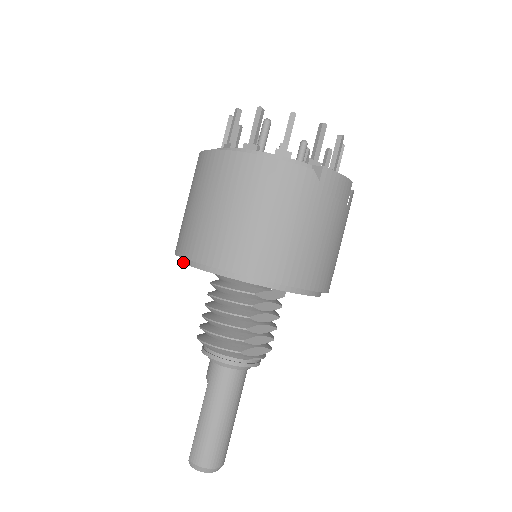
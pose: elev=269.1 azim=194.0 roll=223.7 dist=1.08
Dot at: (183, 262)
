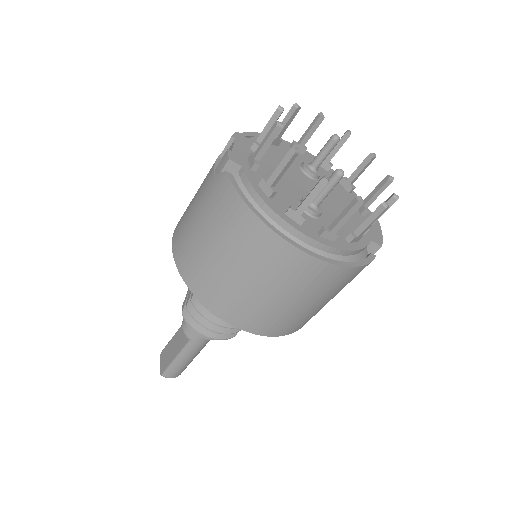
Dot at: occluded
